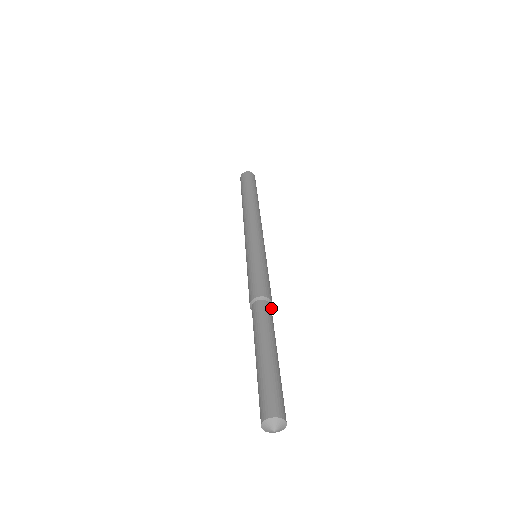
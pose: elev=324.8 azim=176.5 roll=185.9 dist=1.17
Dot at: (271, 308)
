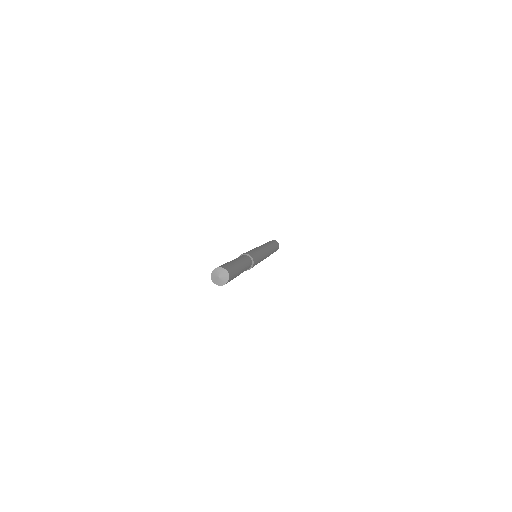
Dot at: (251, 265)
